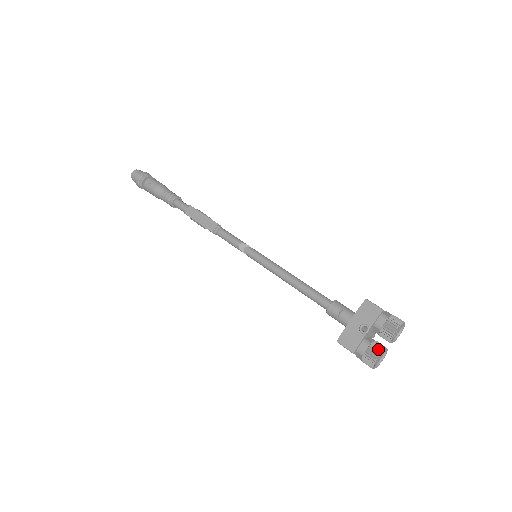
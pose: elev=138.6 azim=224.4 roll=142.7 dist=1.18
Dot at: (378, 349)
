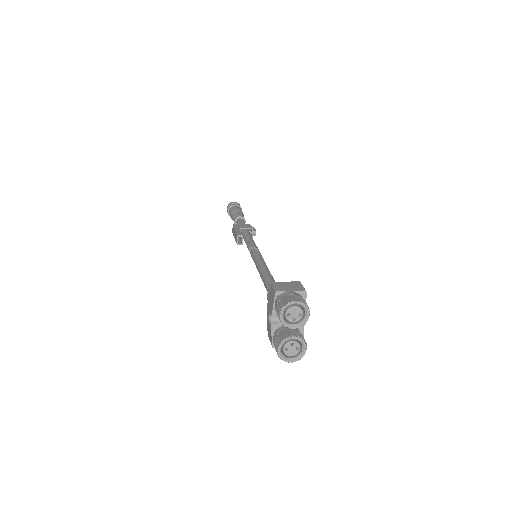
Dot at: (279, 340)
